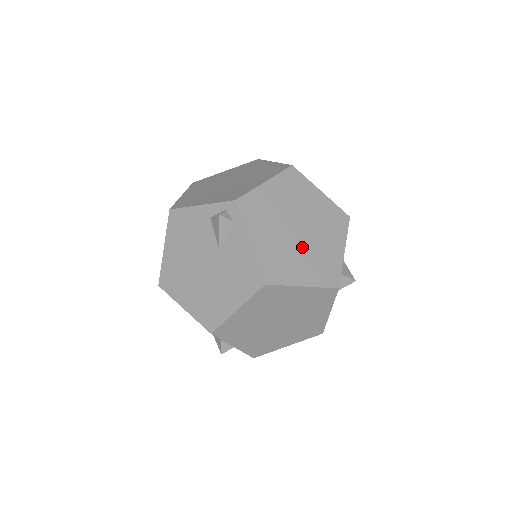
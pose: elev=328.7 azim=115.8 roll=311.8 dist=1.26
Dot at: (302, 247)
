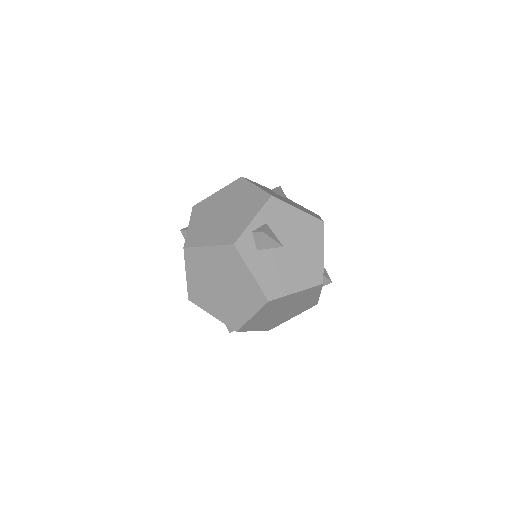
Dot at: (288, 312)
